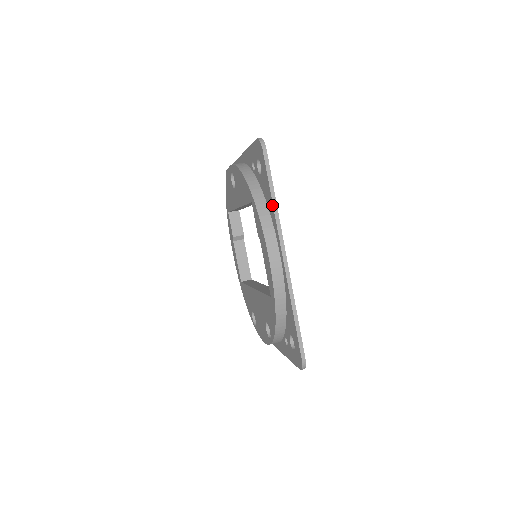
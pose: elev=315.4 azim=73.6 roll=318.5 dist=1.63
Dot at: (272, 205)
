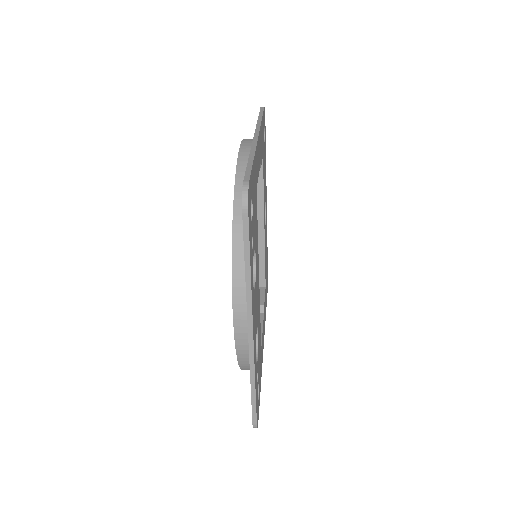
Dot at: occluded
